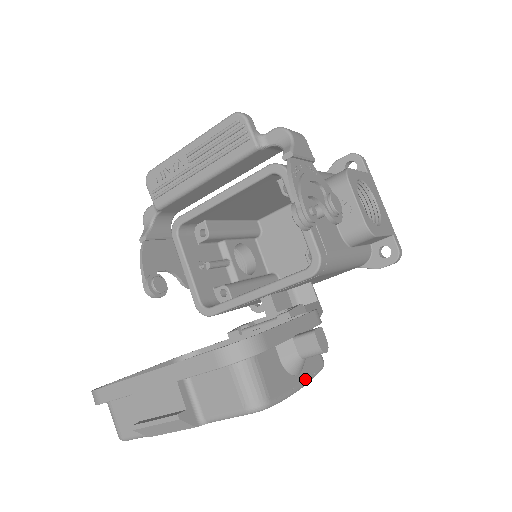
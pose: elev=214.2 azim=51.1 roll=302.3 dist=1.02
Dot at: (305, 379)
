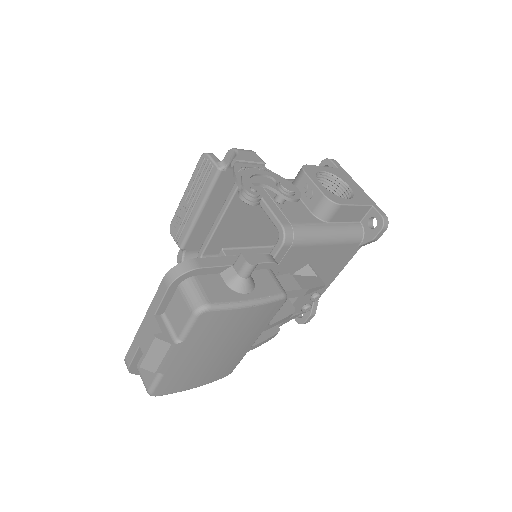
Dot at: (256, 298)
